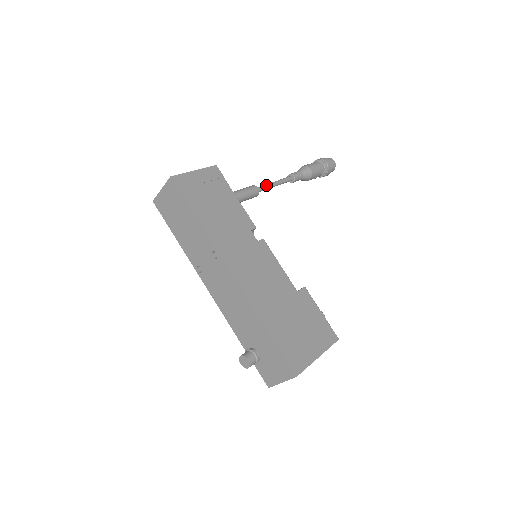
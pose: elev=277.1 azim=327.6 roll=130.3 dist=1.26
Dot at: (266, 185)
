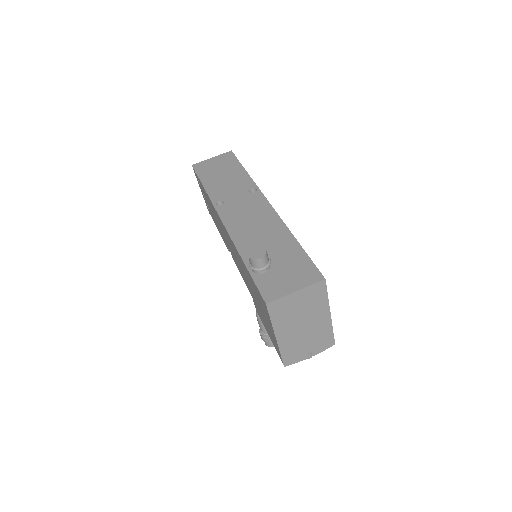
Dot at: occluded
